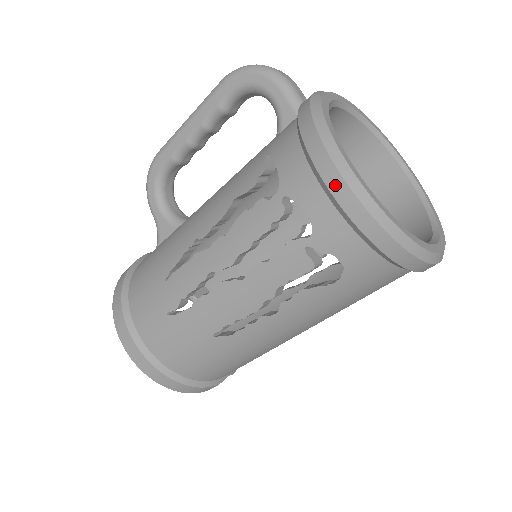
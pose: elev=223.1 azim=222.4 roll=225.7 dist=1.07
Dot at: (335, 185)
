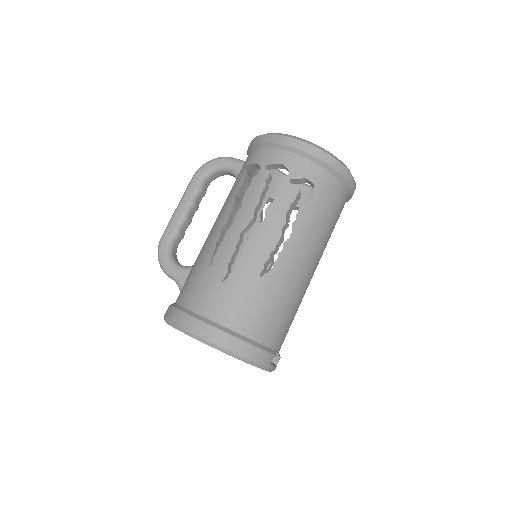
Dot at: (288, 142)
